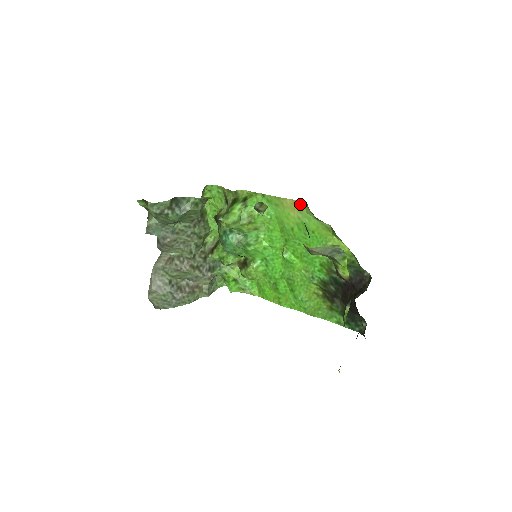
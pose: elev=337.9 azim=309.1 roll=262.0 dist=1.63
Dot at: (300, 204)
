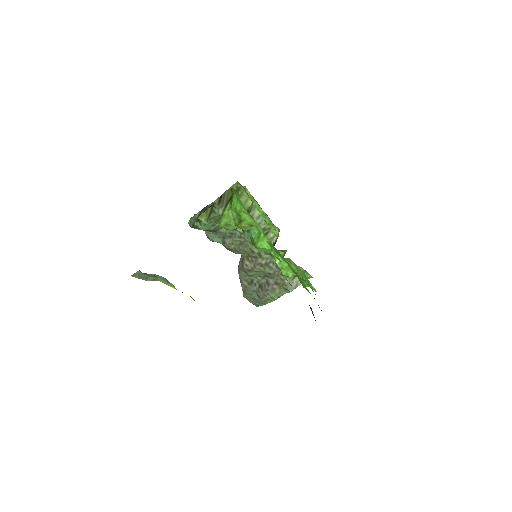
Dot at: occluded
